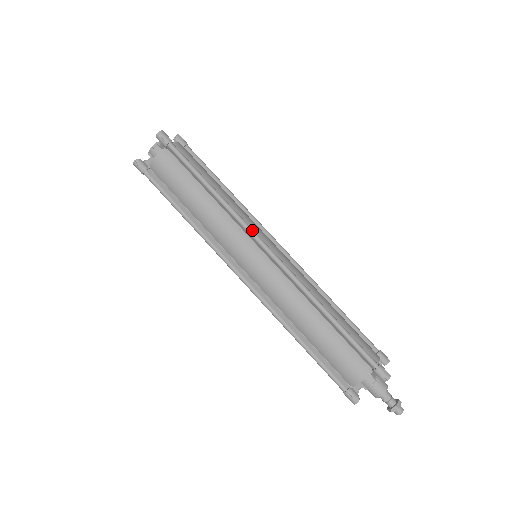
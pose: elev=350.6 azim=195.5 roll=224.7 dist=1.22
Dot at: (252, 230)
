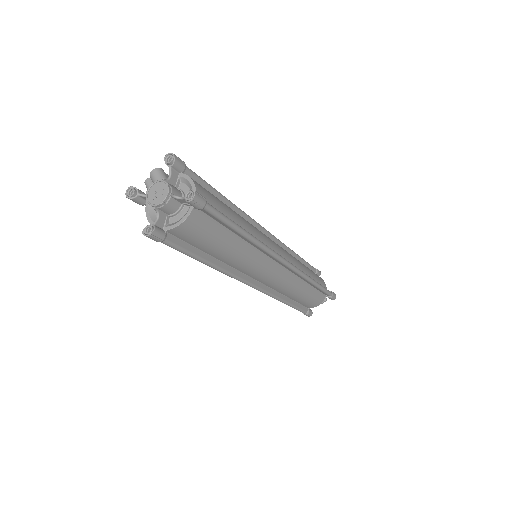
Dot at: (276, 253)
